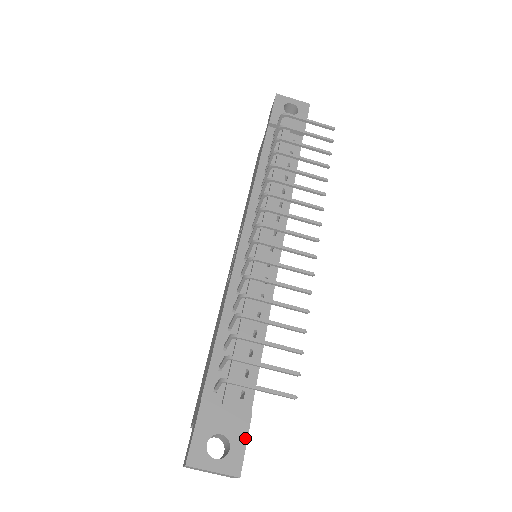
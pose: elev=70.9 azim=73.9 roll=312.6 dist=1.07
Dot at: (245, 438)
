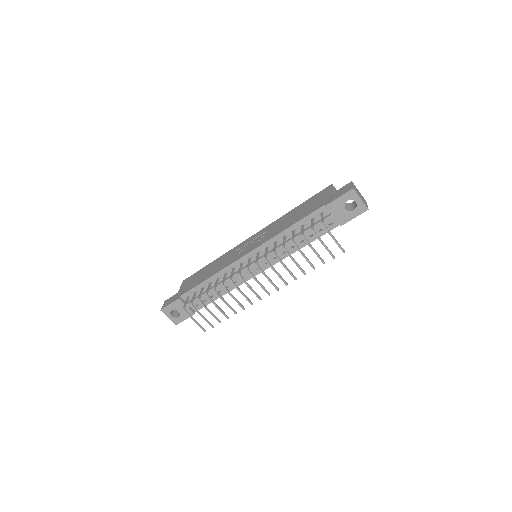
Dot at: (186, 318)
